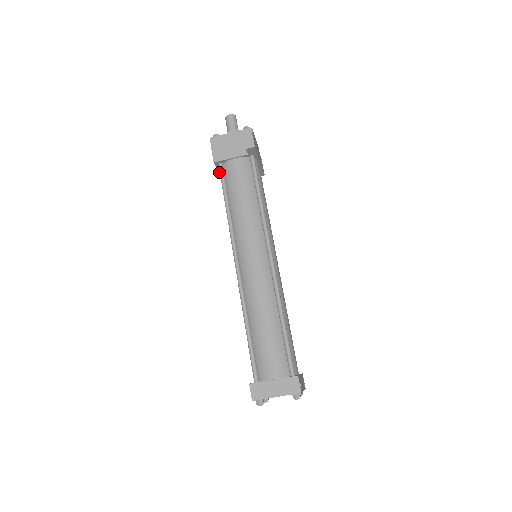
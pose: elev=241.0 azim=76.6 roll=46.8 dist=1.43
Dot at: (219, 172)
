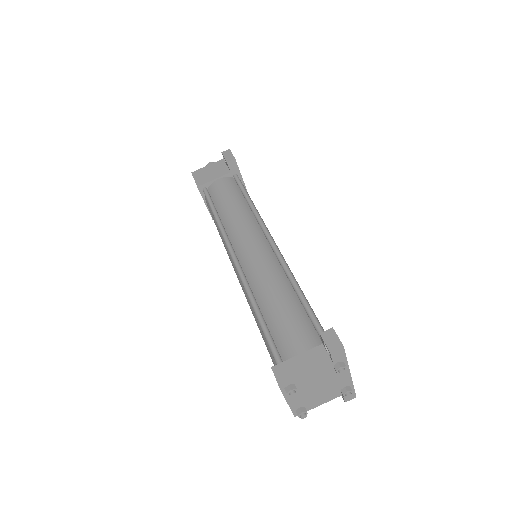
Dot at: occluded
